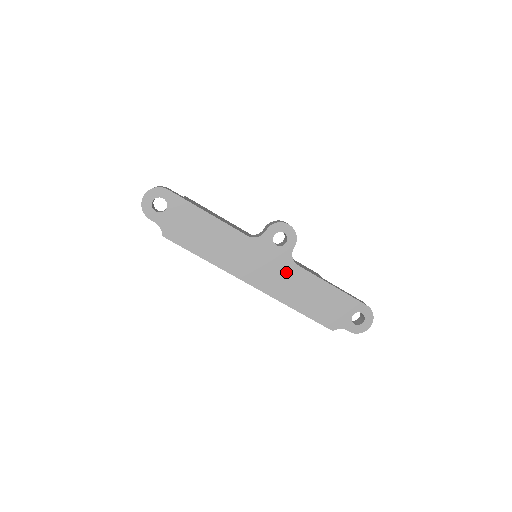
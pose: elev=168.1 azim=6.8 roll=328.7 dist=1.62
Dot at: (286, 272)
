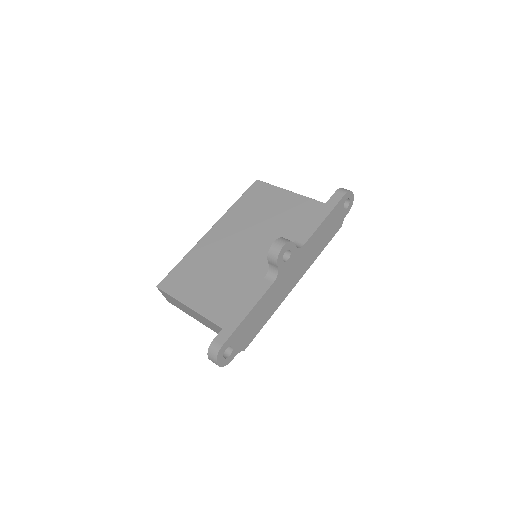
Dot at: (303, 255)
